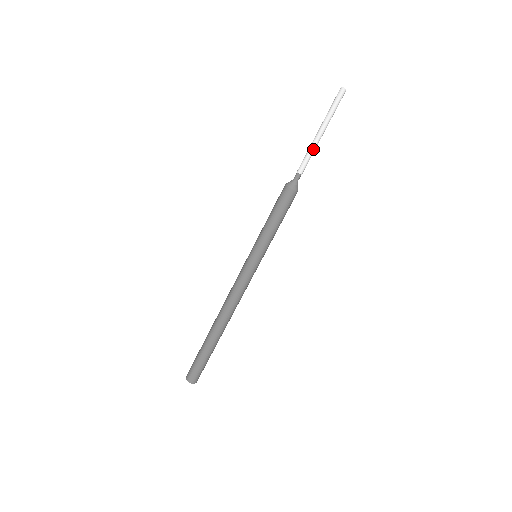
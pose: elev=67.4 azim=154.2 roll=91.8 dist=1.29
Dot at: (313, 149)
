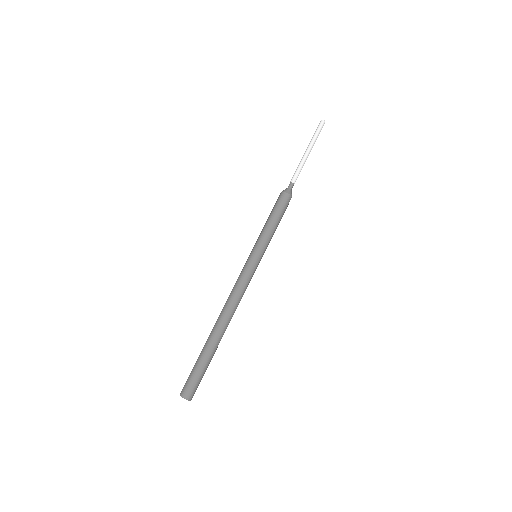
Dot at: (302, 163)
